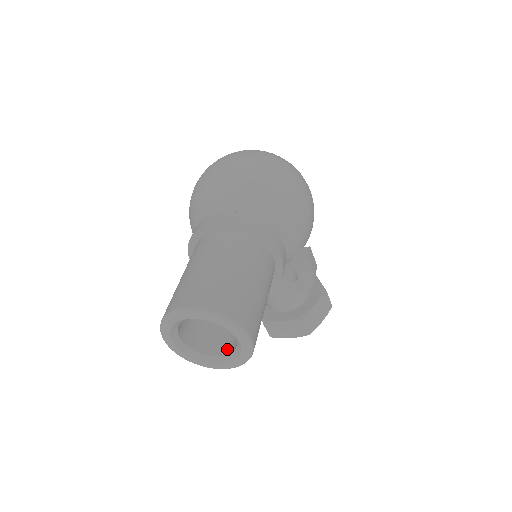
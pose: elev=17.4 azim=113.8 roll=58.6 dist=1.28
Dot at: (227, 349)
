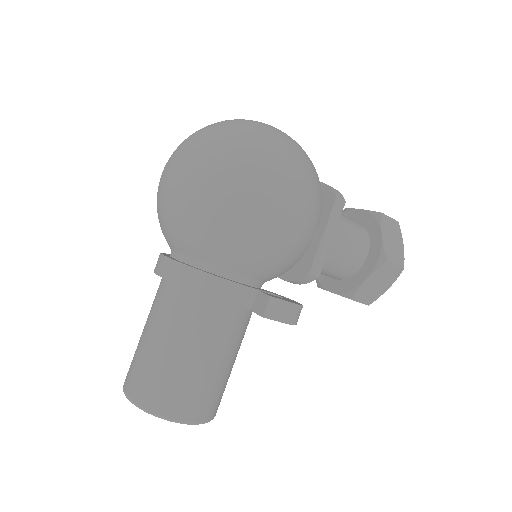
Dot at: occluded
